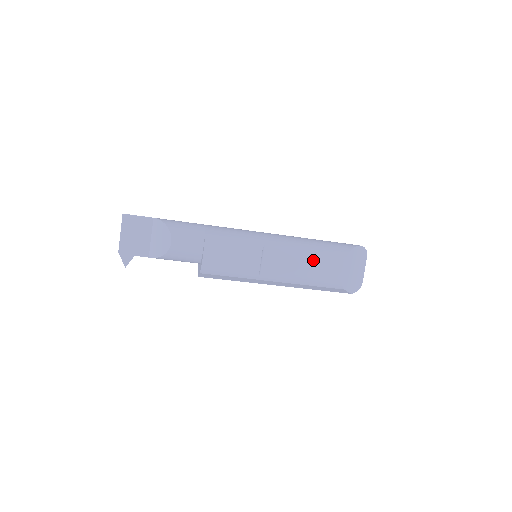
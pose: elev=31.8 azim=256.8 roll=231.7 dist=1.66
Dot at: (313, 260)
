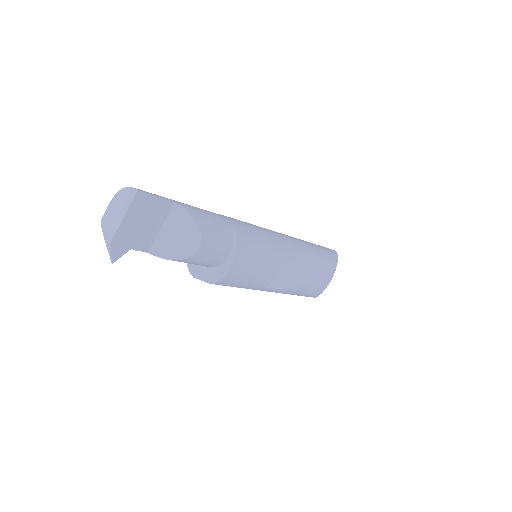
Dot at: (314, 276)
